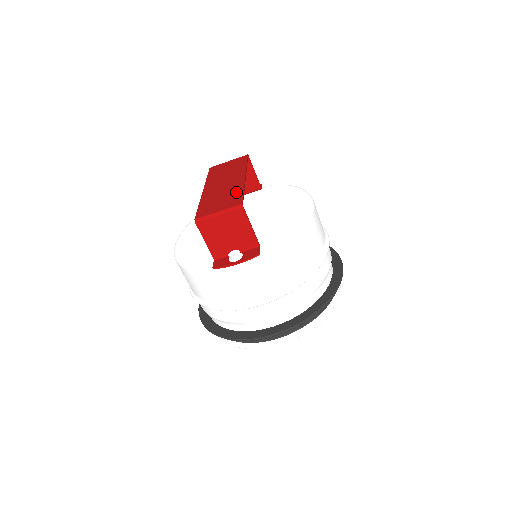
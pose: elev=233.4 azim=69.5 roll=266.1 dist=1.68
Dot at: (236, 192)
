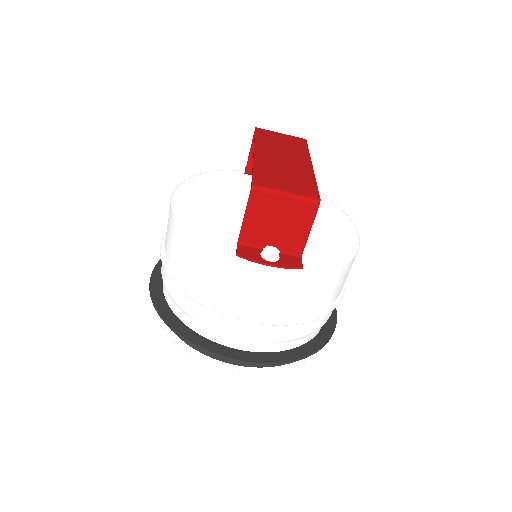
Dot at: (306, 179)
